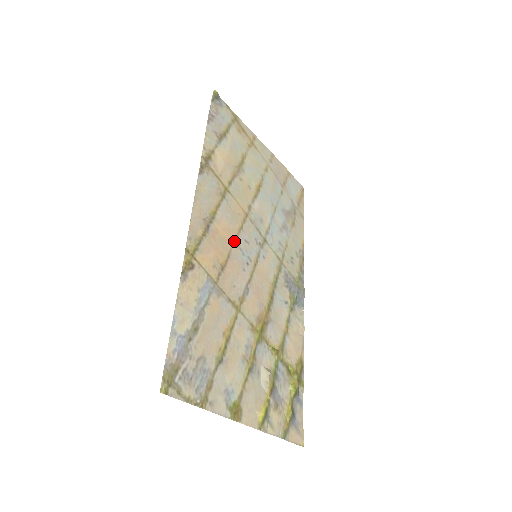
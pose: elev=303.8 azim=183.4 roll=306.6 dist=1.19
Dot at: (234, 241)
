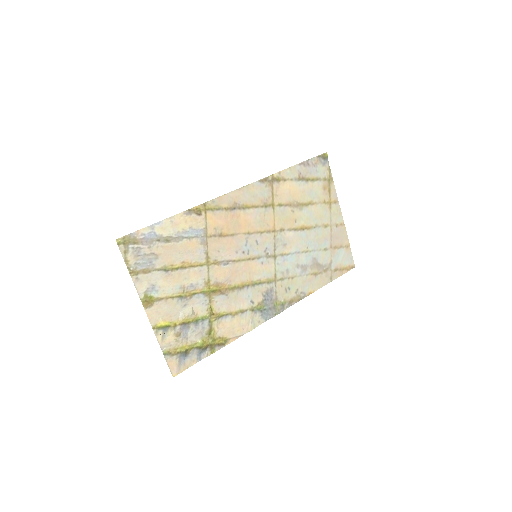
Dot at: (247, 233)
